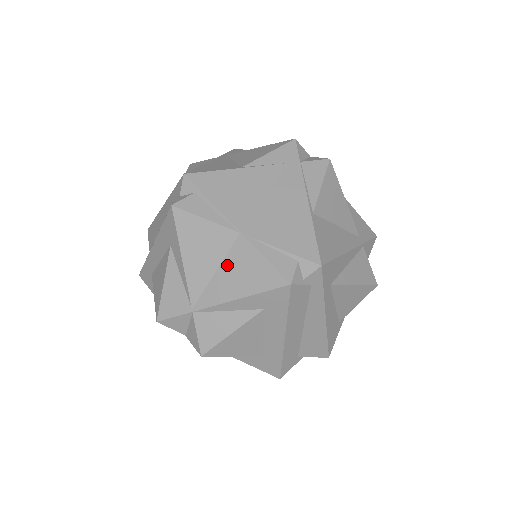
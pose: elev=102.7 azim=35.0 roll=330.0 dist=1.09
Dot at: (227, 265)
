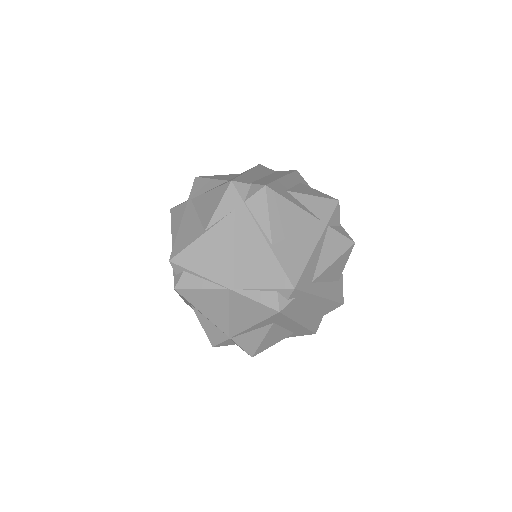
Dot at: (233, 309)
